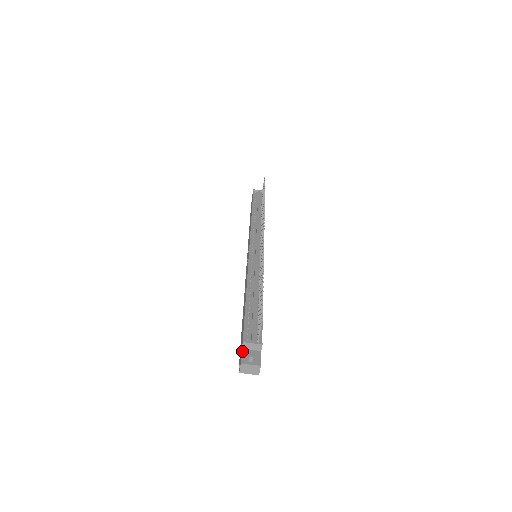
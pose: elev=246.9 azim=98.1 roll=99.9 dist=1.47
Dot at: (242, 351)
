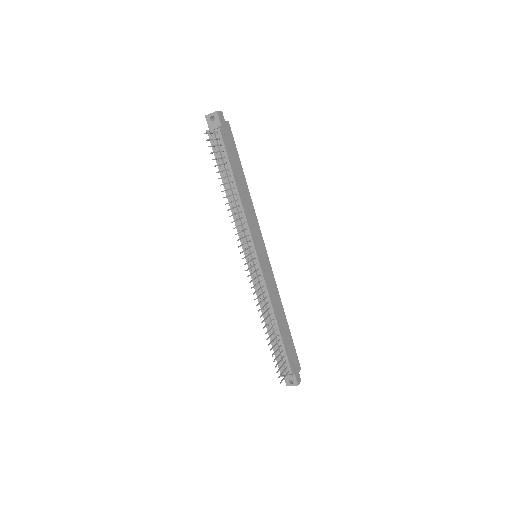
Dot at: occluded
